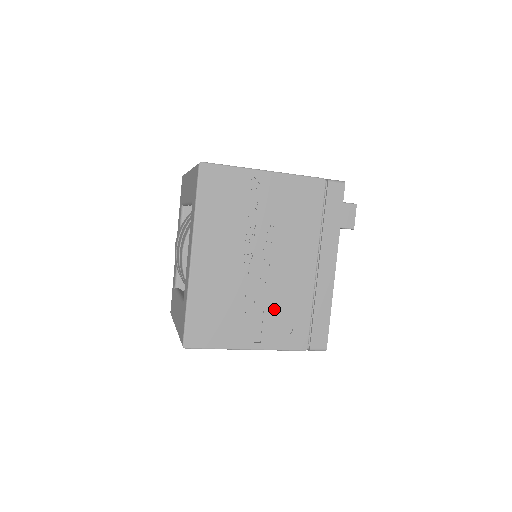
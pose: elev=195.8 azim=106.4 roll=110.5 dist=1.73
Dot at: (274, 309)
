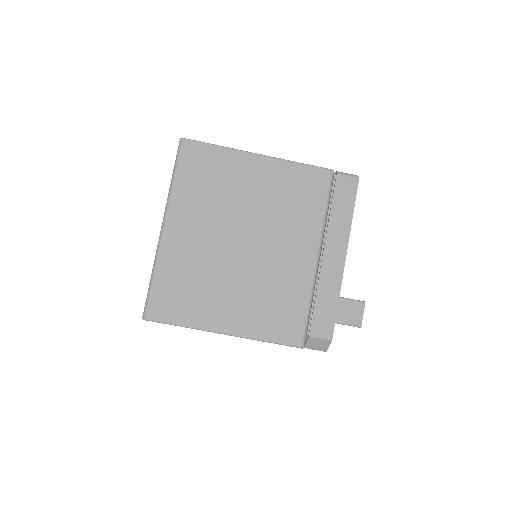
Dot at: occluded
